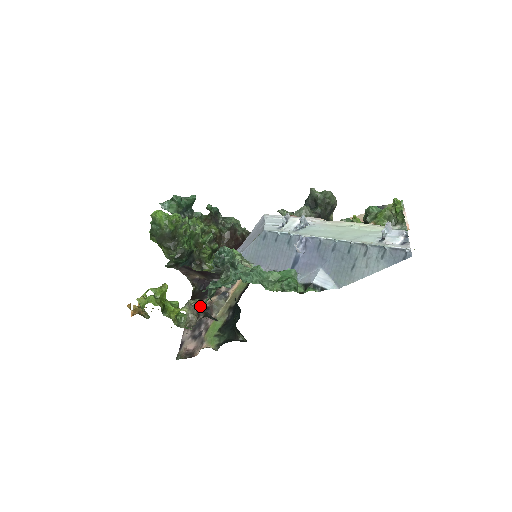
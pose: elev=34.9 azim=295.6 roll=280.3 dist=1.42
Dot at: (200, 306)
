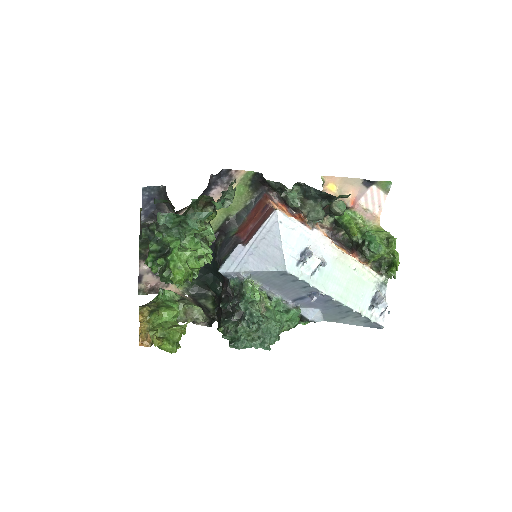
Dot at: (207, 322)
